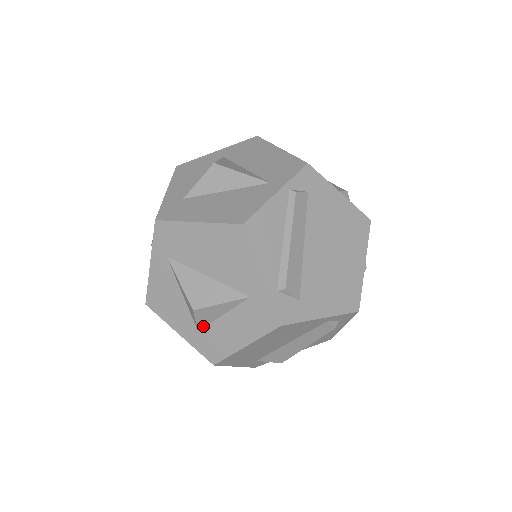
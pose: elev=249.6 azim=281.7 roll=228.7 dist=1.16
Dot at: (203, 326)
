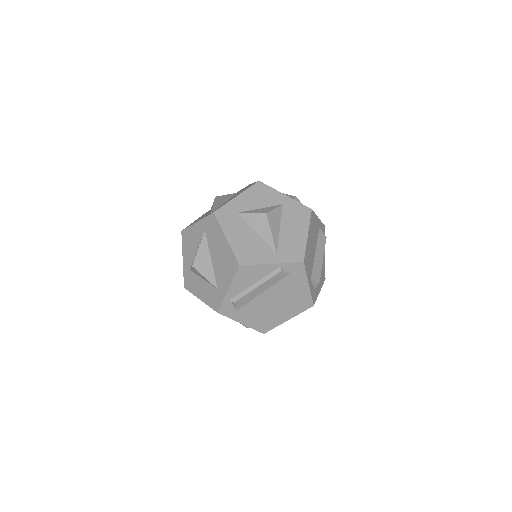
Dot at: (193, 271)
